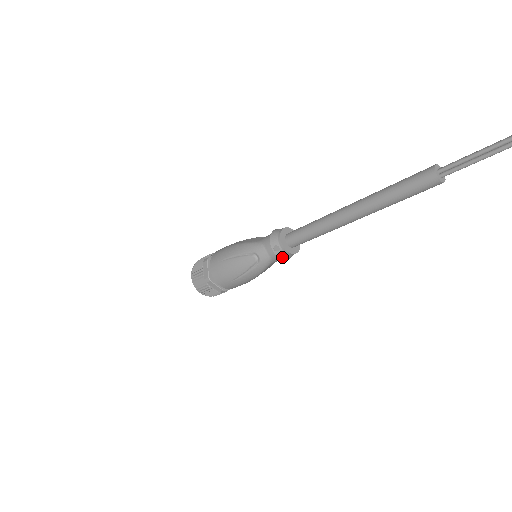
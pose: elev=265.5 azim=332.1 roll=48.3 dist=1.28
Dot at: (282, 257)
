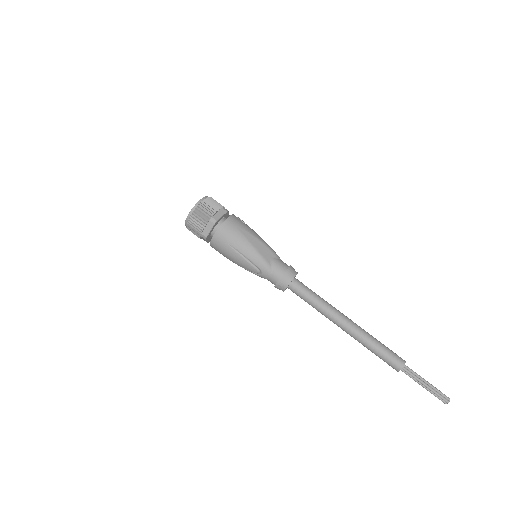
Dot at: occluded
